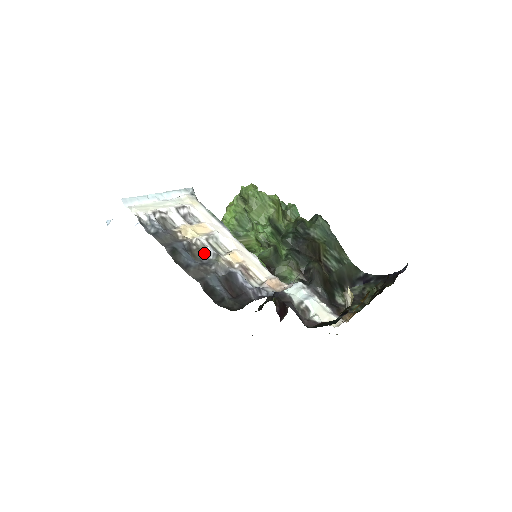
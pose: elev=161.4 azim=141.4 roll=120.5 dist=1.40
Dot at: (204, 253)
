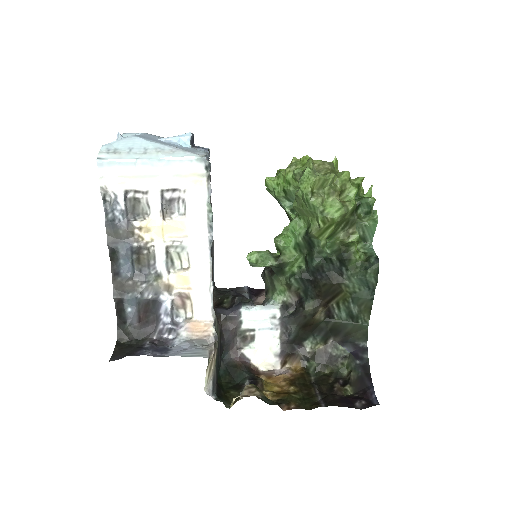
Dot at: (149, 264)
